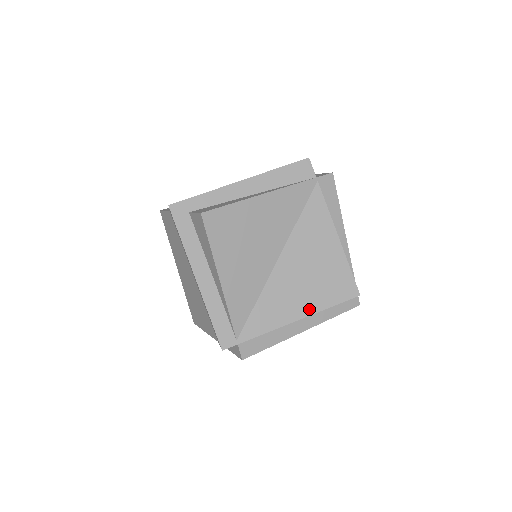
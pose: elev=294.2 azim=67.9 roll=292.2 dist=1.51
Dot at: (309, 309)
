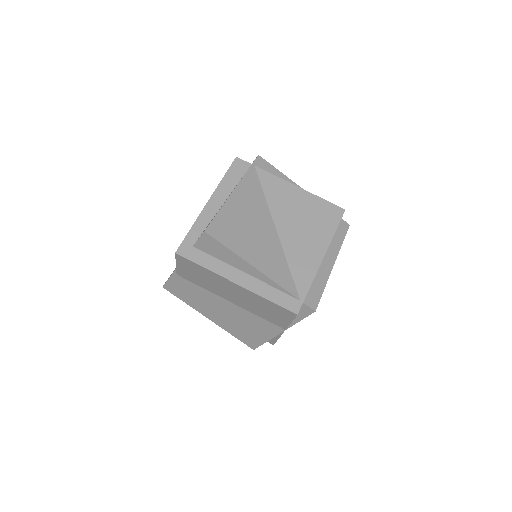
Dot at: (324, 243)
